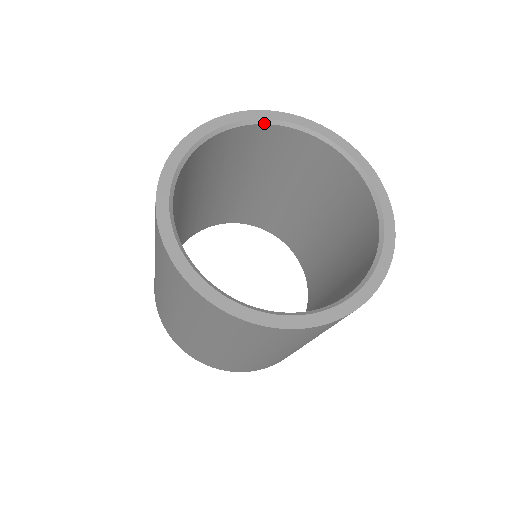
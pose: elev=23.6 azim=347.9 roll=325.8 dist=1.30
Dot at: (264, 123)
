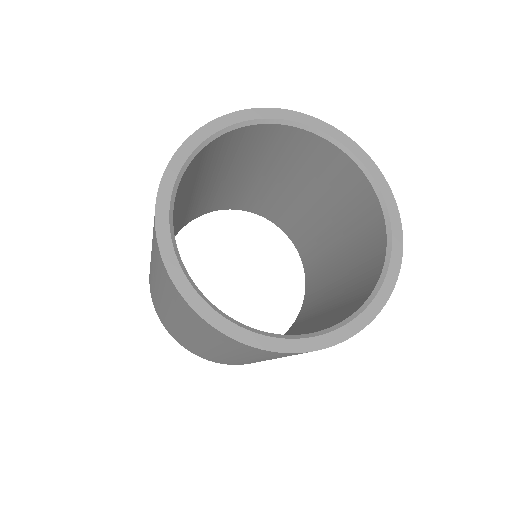
Dot at: (198, 151)
